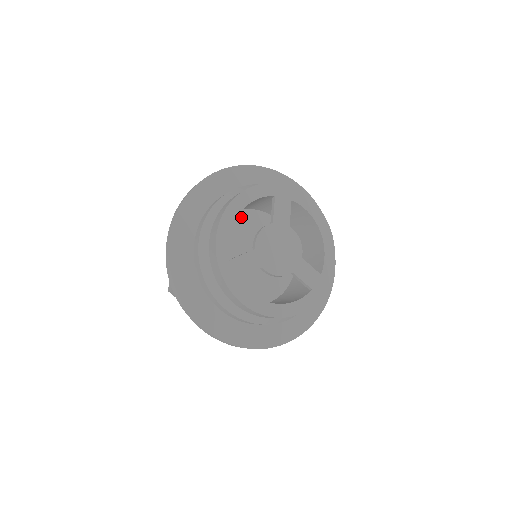
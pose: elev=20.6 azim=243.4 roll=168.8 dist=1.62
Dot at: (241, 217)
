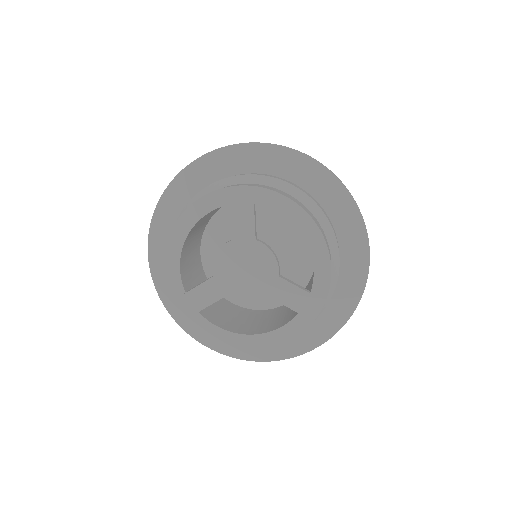
Dot at: occluded
